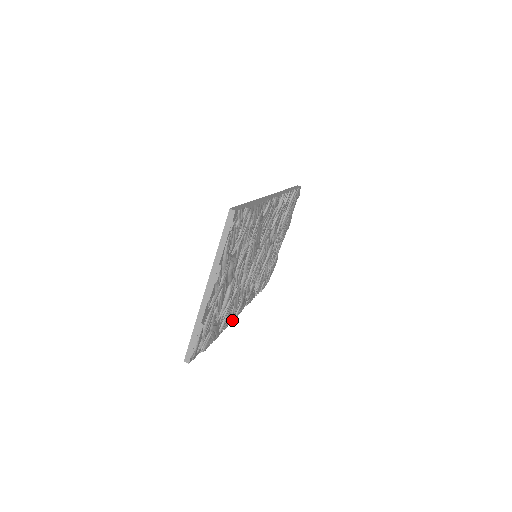
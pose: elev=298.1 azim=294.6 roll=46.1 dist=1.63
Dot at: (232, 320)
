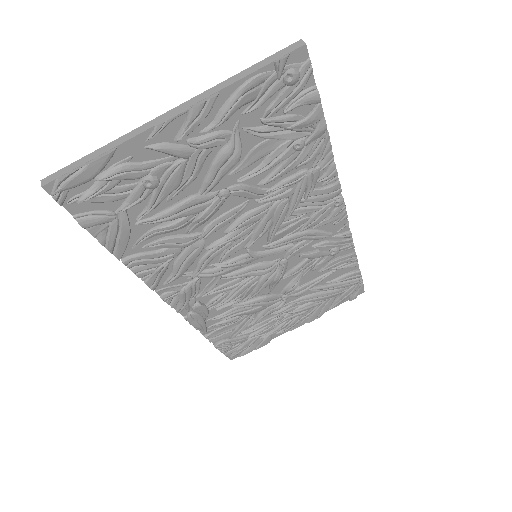
Dot at: (153, 285)
